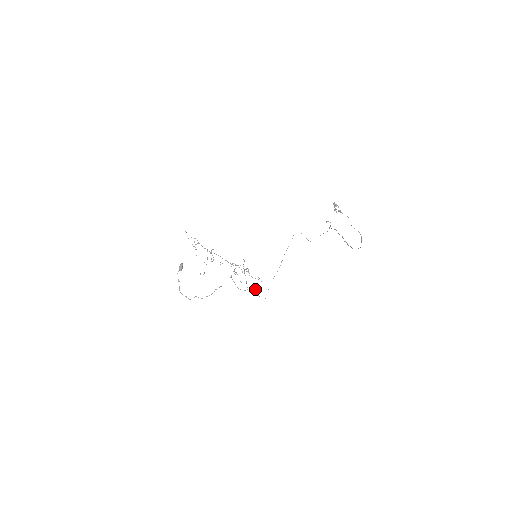
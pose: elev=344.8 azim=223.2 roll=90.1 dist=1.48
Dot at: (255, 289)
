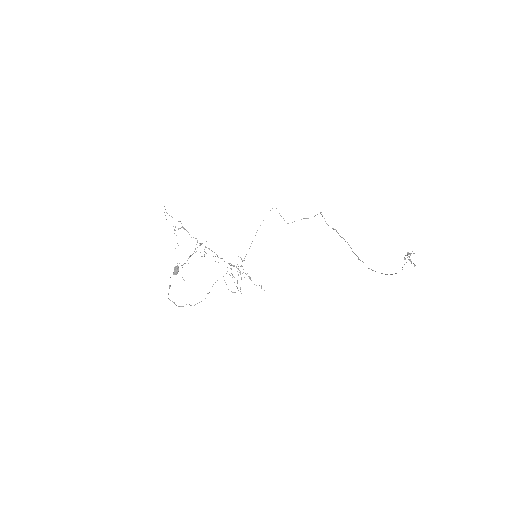
Dot at: (237, 283)
